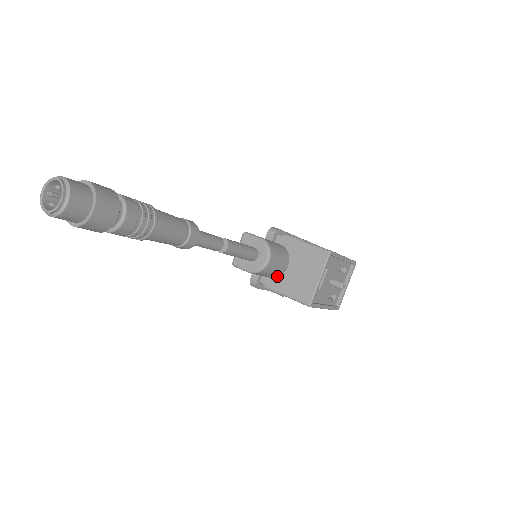
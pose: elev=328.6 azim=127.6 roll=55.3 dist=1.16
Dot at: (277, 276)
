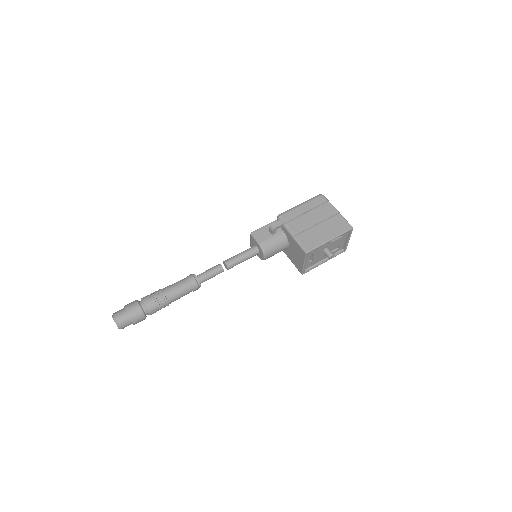
Dot at: occluded
